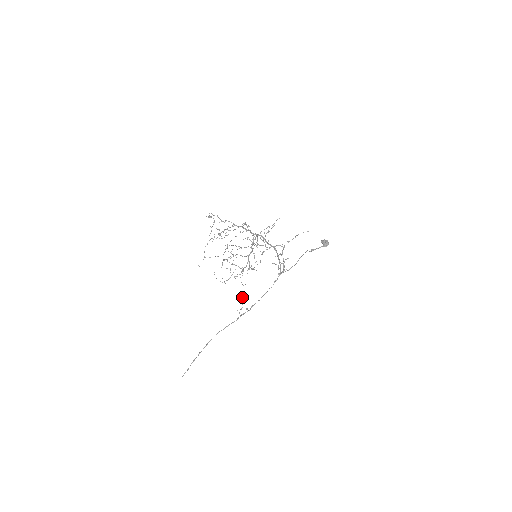
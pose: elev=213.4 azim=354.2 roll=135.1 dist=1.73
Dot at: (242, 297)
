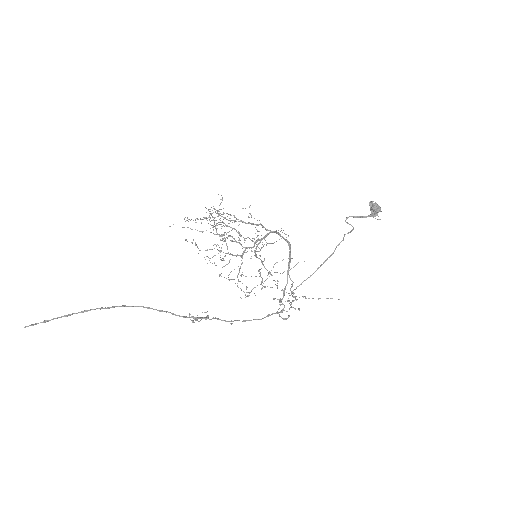
Dot at: occluded
